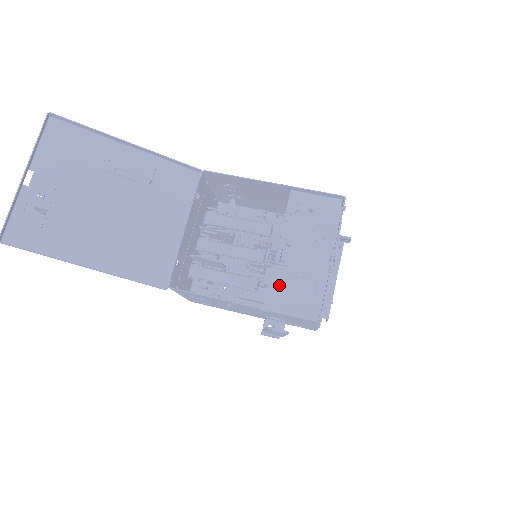
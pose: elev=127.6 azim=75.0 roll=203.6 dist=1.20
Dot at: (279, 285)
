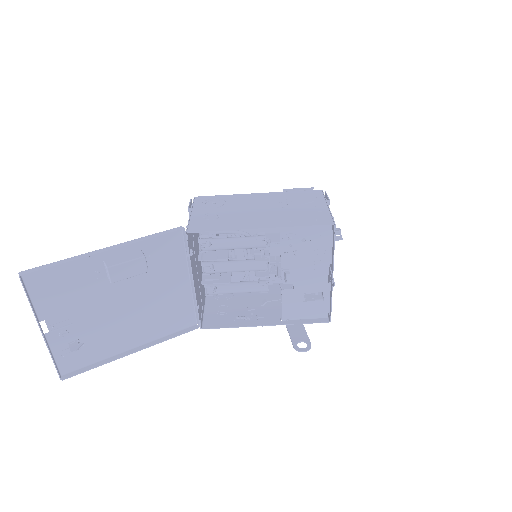
Dot at: (291, 303)
